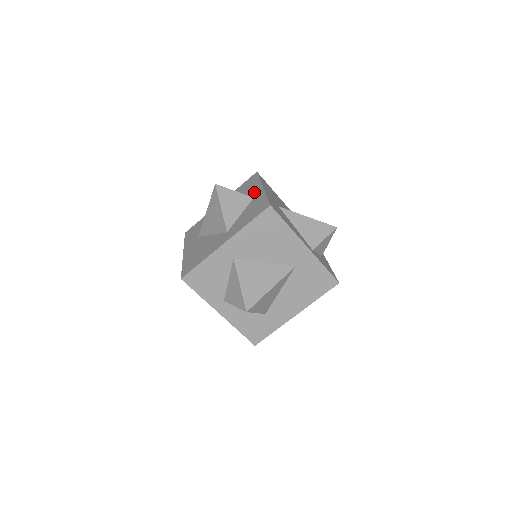
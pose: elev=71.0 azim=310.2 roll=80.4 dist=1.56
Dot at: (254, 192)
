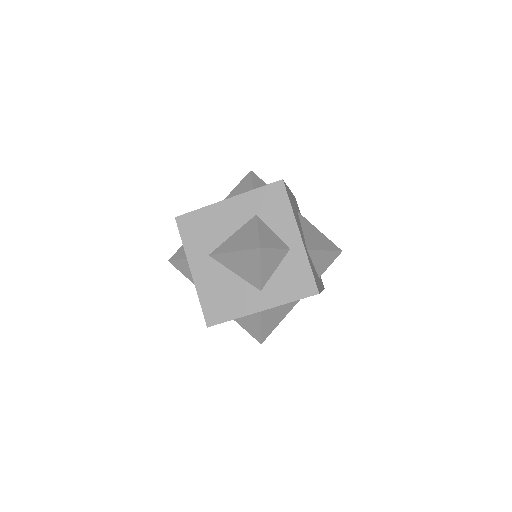
Dot at: (288, 236)
